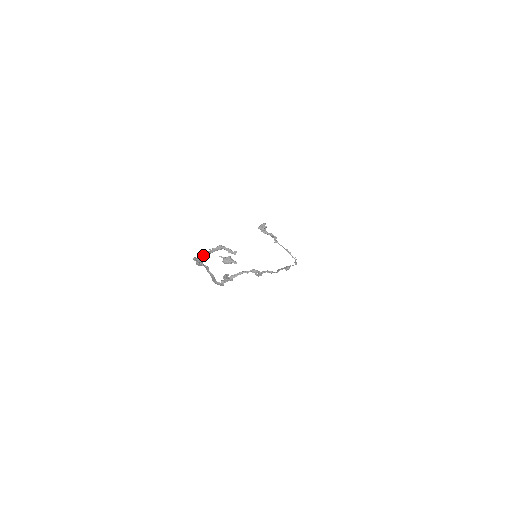
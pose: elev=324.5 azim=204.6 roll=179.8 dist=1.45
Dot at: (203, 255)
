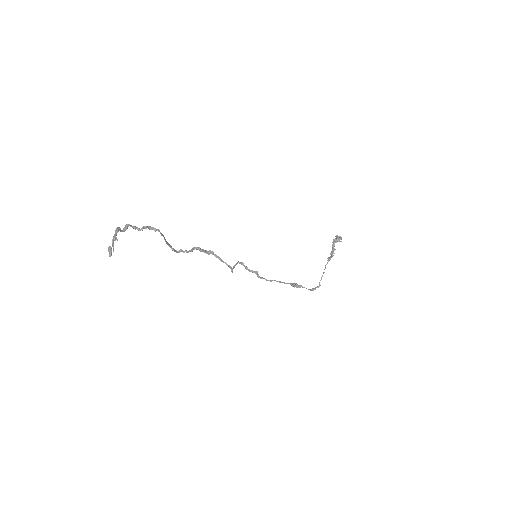
Dot at: (119, 230)
